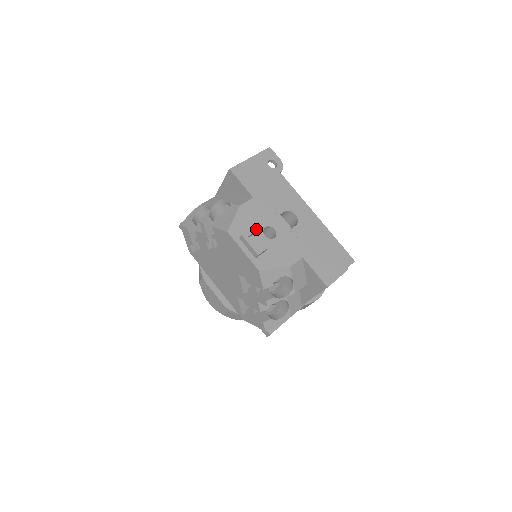
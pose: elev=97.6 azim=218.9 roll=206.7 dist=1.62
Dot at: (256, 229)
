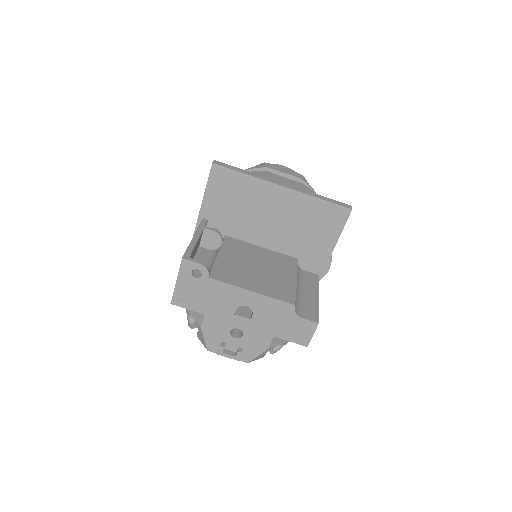
Dot at: (225, 337)
